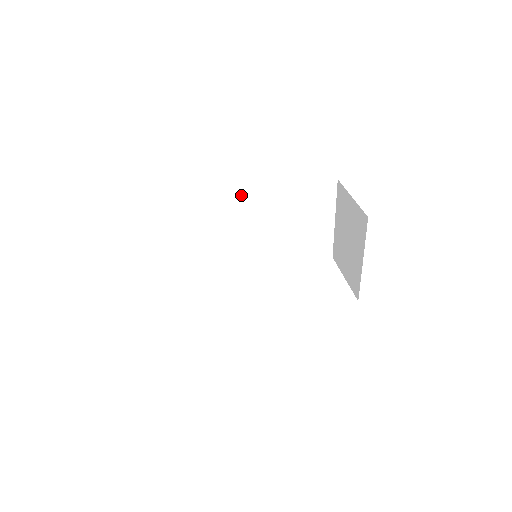
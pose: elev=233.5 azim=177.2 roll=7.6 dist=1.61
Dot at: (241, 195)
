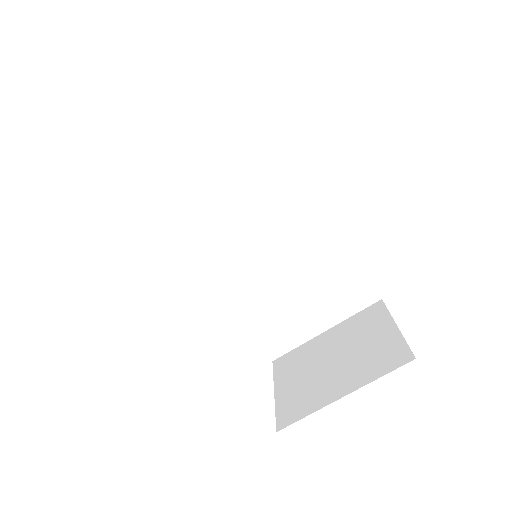
Dot at: (310, 193)
